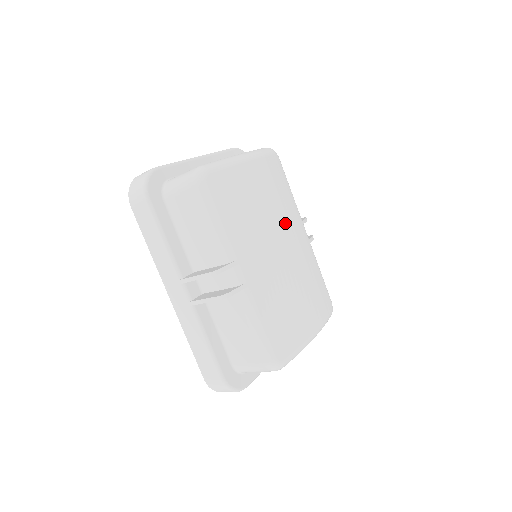
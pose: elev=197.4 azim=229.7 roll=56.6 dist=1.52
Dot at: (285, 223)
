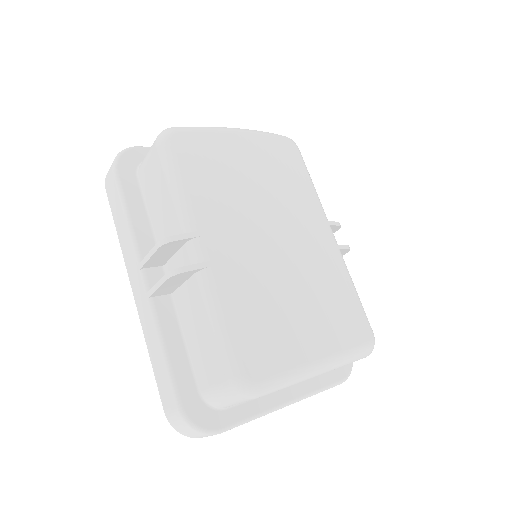
Dot at: (291, 211)
